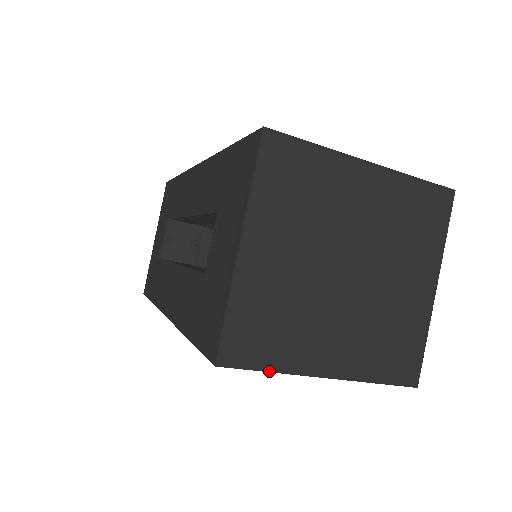
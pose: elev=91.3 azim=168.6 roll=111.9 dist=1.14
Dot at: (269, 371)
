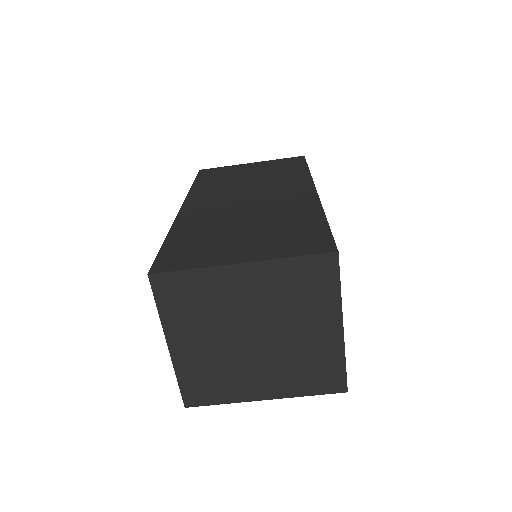
Dot at: occluded
